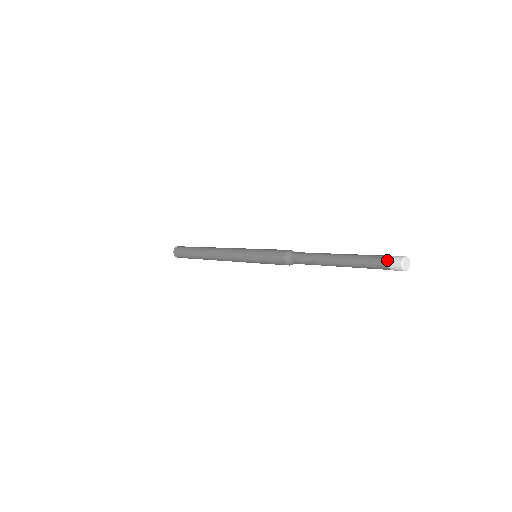
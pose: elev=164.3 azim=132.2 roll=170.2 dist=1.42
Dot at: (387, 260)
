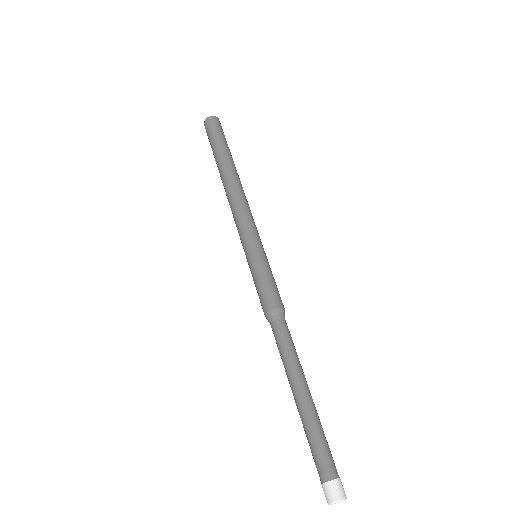
Dot at: (323, 479)
